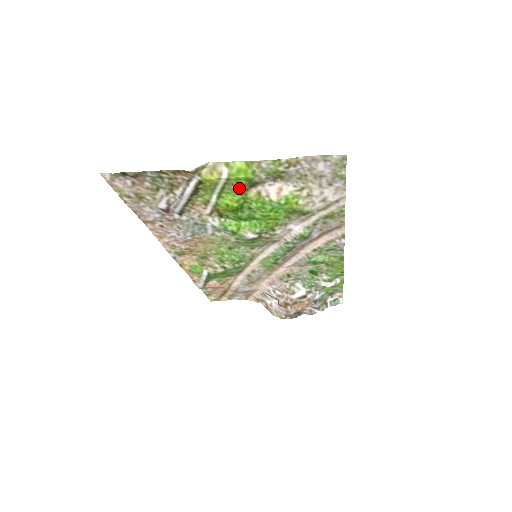
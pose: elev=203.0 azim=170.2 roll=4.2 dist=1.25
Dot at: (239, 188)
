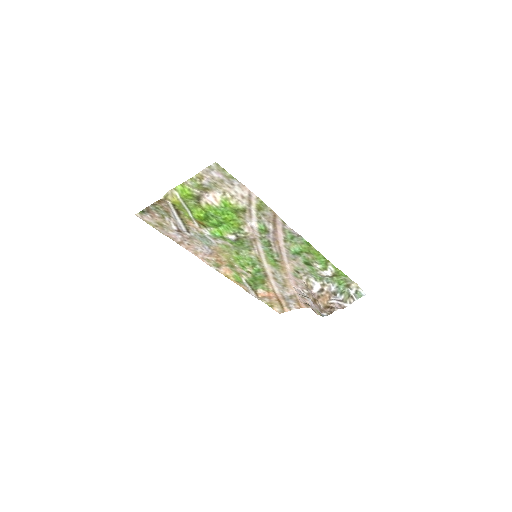
Dot at: (193, 203)
